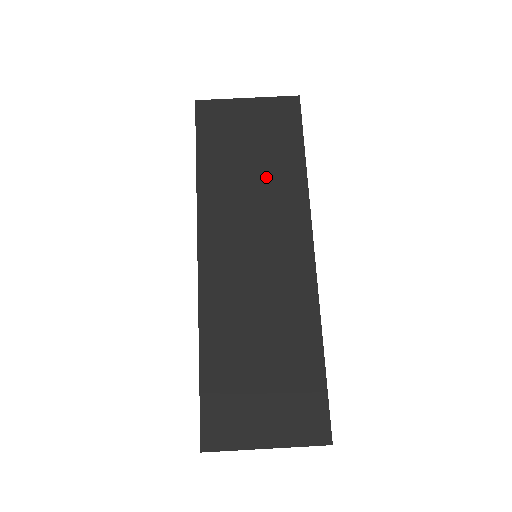
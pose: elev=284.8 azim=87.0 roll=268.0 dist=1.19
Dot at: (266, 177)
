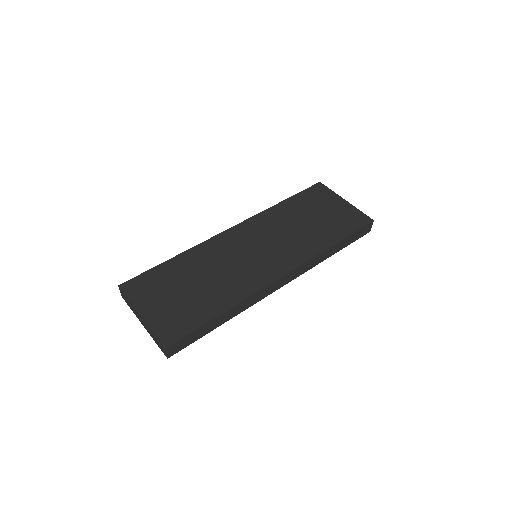
Dot at: (307, 232)
